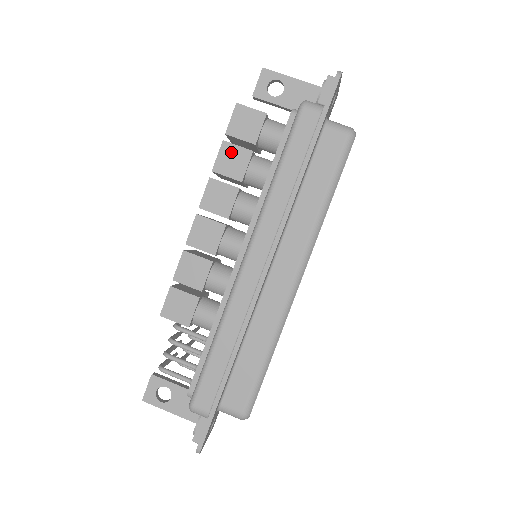
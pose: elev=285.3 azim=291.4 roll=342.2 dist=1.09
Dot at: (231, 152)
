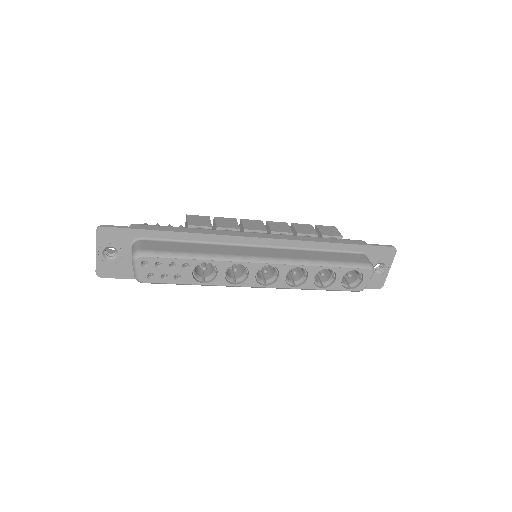
Dot at: (309, 228)
